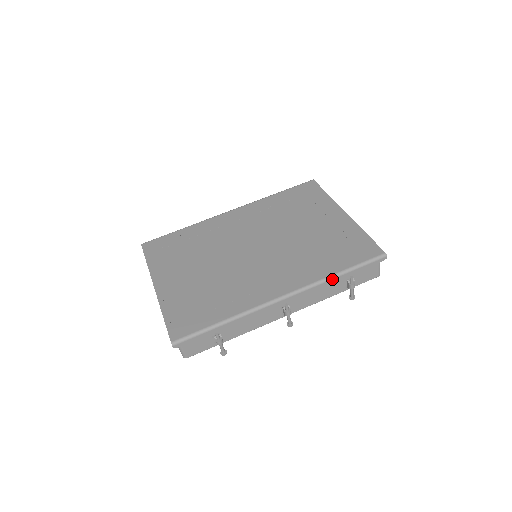
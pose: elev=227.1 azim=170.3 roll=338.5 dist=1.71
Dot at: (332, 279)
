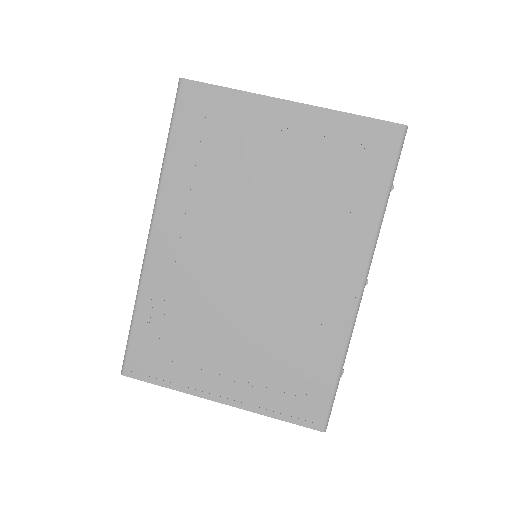
Dot at: occluded
